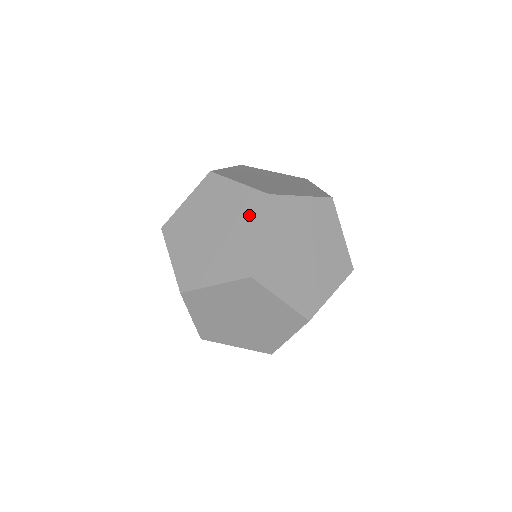
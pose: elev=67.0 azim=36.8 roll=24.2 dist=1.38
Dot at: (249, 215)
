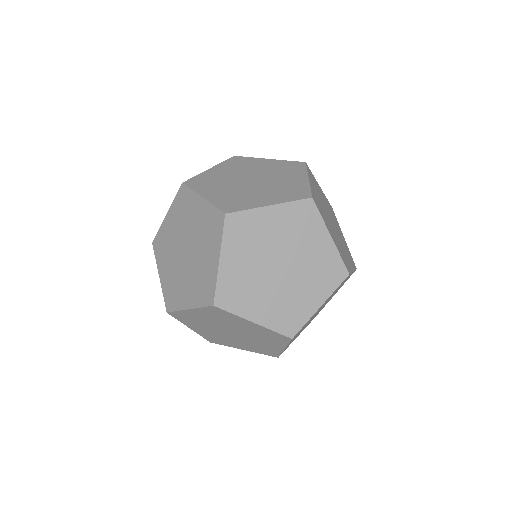
Dot at: (198, 289)
